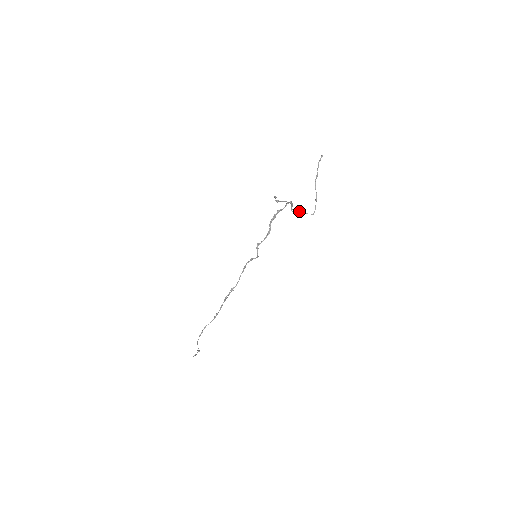
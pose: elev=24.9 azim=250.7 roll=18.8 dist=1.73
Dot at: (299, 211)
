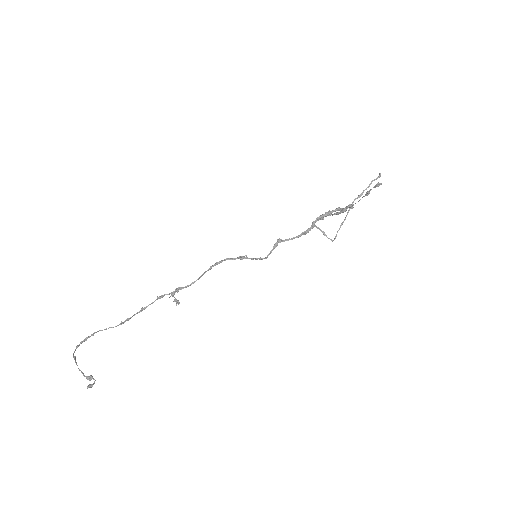
Dot at: occluded
